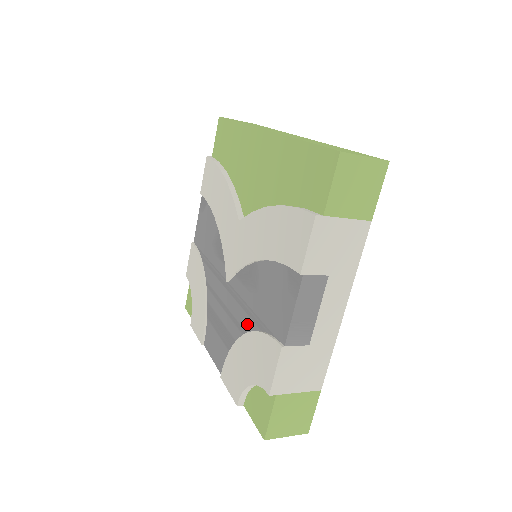
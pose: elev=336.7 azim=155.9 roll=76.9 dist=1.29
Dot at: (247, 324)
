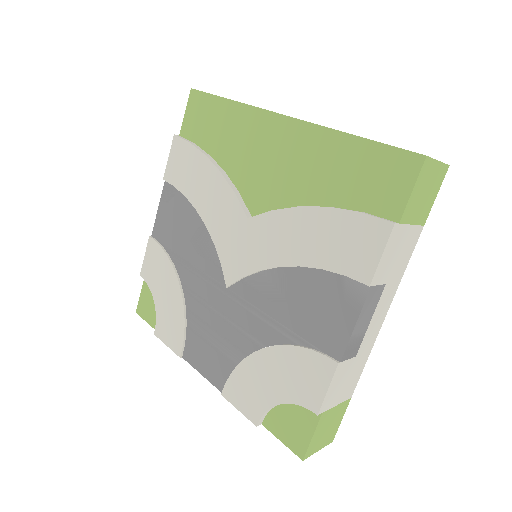
Dot at: (268, 336)
